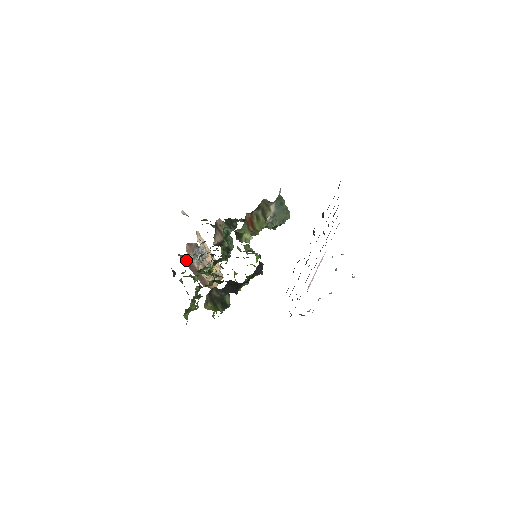
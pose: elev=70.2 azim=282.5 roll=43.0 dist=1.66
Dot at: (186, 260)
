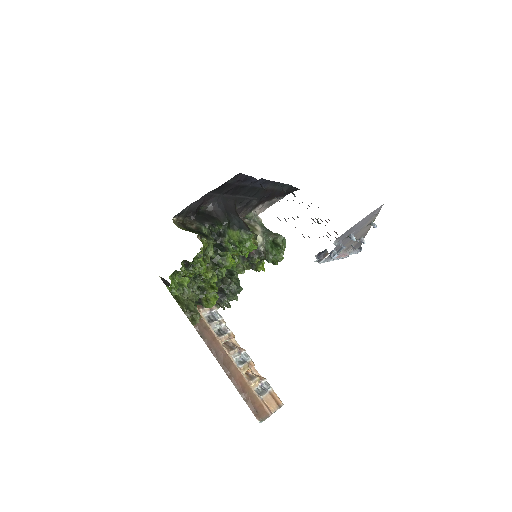
Dot at: (203, 333)
